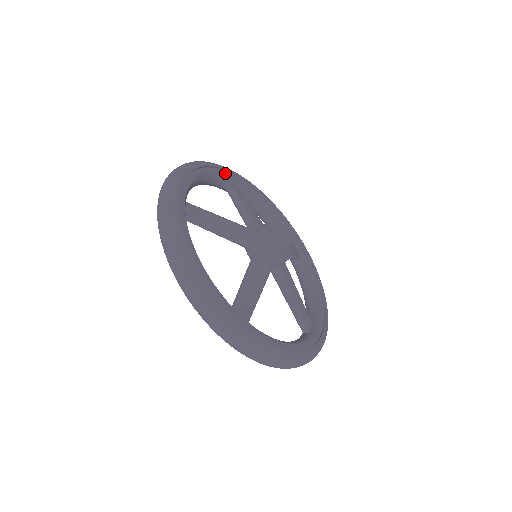
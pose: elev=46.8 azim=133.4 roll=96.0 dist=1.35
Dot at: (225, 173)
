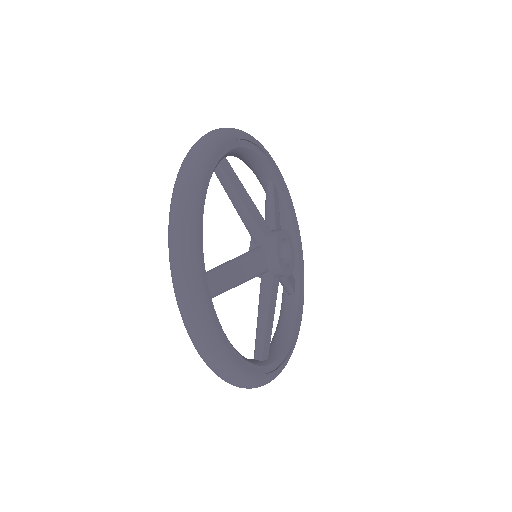
Dot at: (216, 159)
